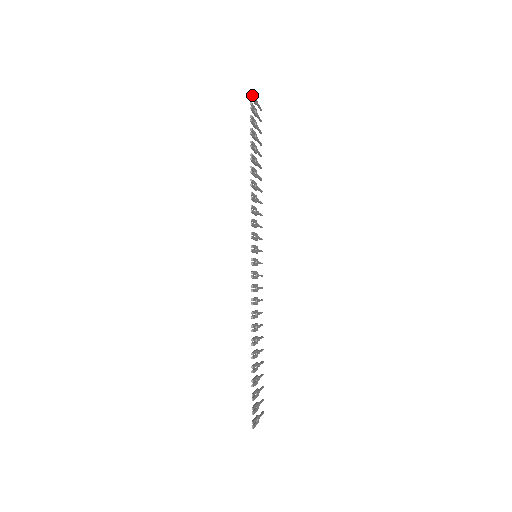
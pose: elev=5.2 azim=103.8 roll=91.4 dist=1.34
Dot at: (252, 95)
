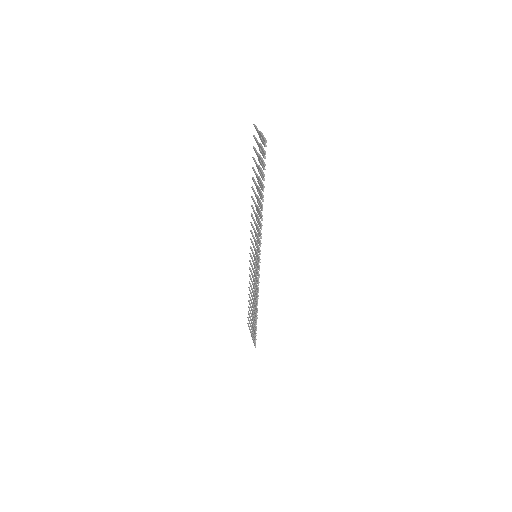
Dot at: (265, 144)
